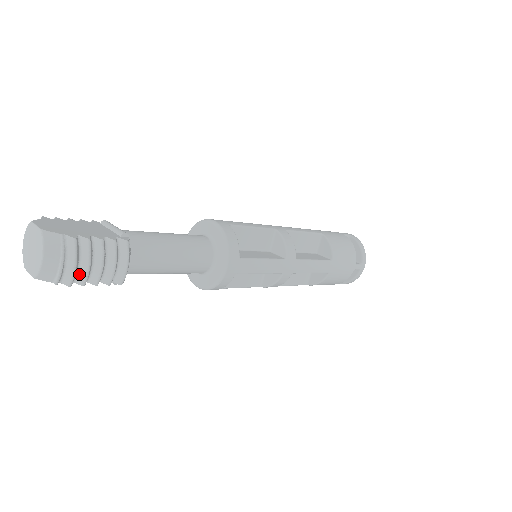
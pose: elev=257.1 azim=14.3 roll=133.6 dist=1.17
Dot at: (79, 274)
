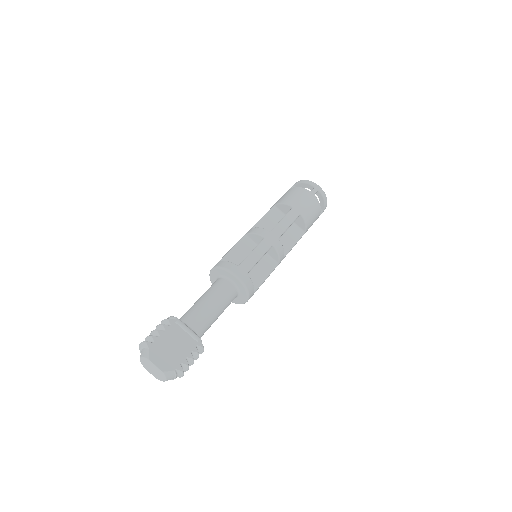
Dot at: occluded
